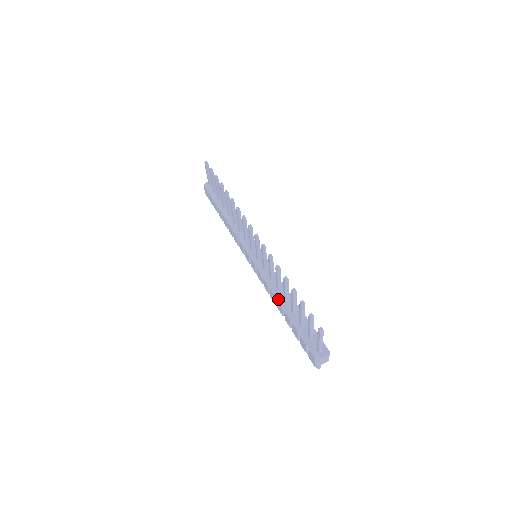
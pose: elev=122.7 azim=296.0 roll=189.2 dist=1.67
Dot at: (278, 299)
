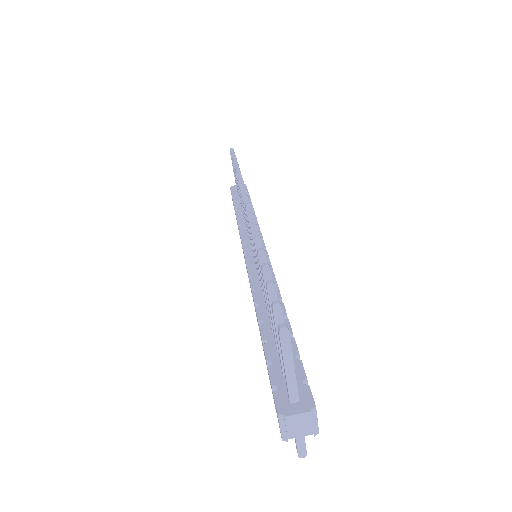
Dot at: (257, 307)
